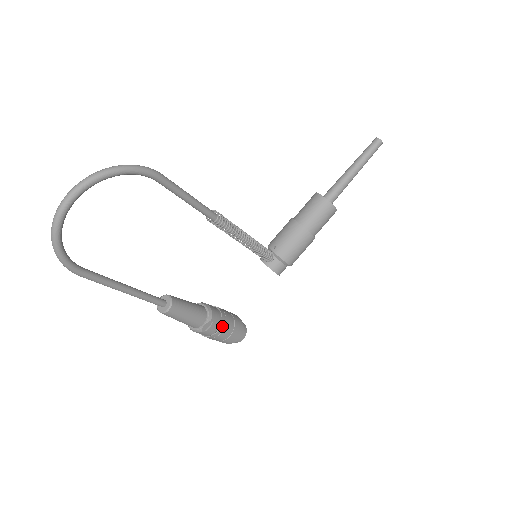
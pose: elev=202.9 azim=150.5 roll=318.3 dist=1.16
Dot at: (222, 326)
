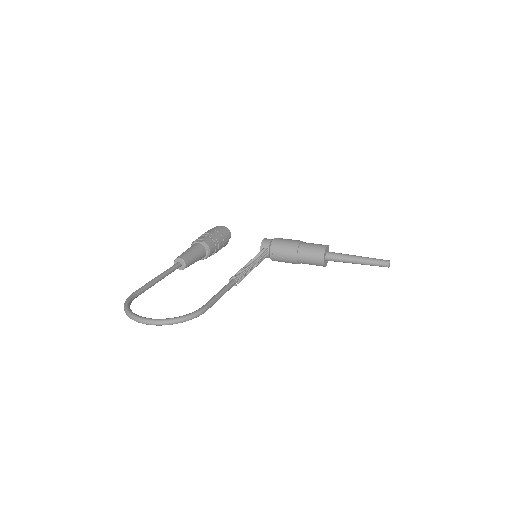
Dot at: occluded
